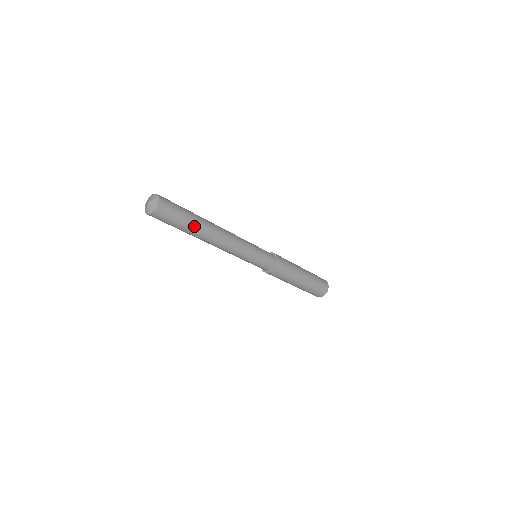
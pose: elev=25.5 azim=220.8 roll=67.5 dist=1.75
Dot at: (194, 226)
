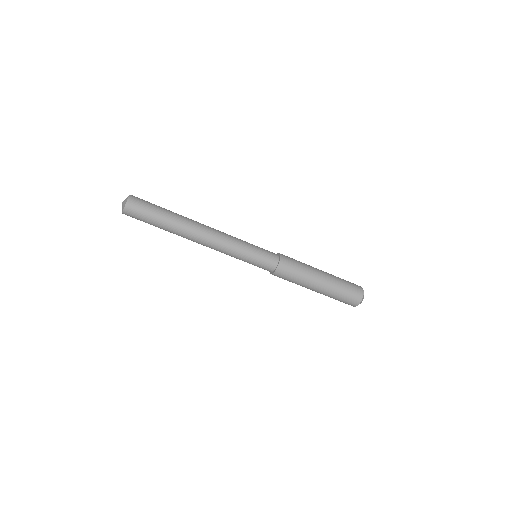
Dot at: (172, 214)
